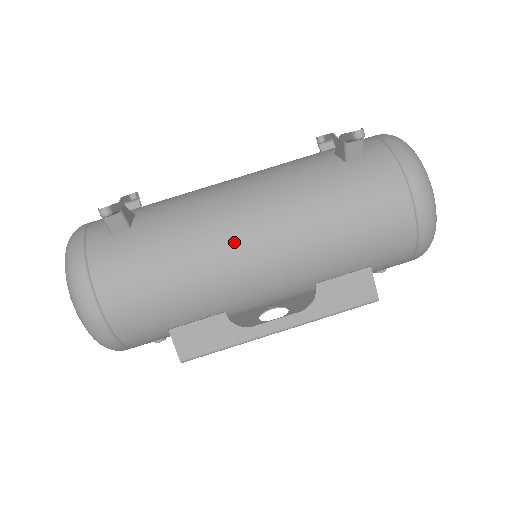
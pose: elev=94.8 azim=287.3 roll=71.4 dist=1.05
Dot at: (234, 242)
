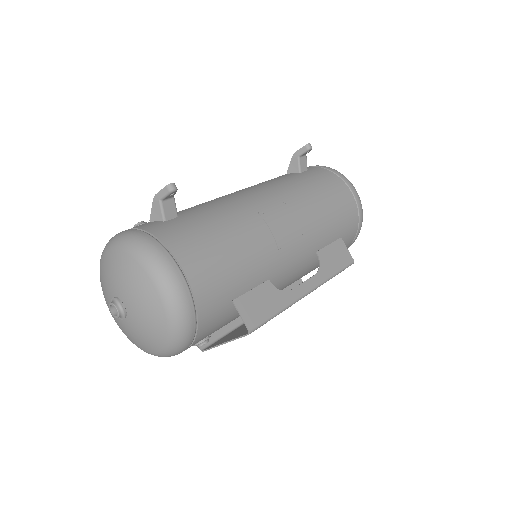
Dot at: (265, 214)
